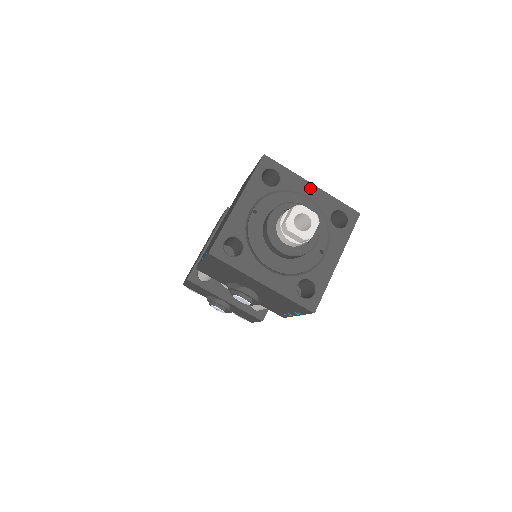
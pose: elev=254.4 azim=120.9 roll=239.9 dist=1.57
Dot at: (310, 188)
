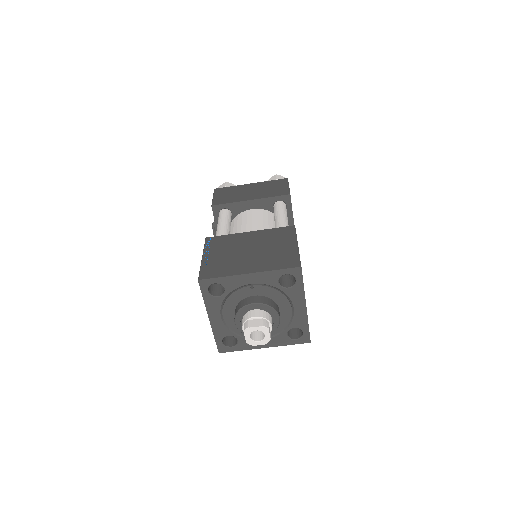
Dot at: (302, 307)
